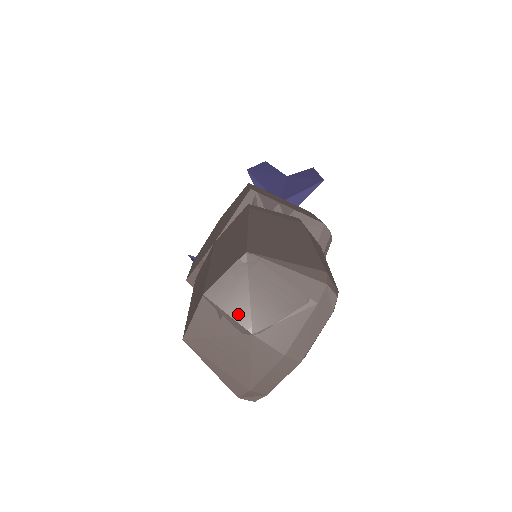
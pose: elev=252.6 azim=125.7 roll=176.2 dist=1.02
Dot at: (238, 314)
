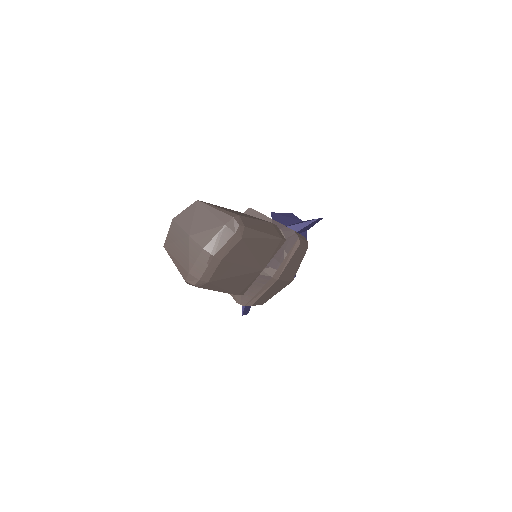
Dot at: (185, 227)
